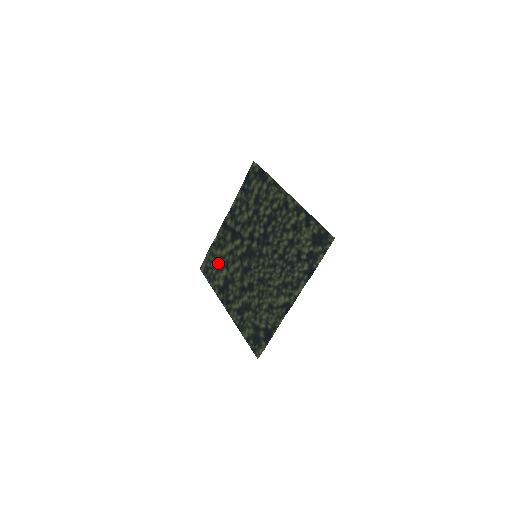
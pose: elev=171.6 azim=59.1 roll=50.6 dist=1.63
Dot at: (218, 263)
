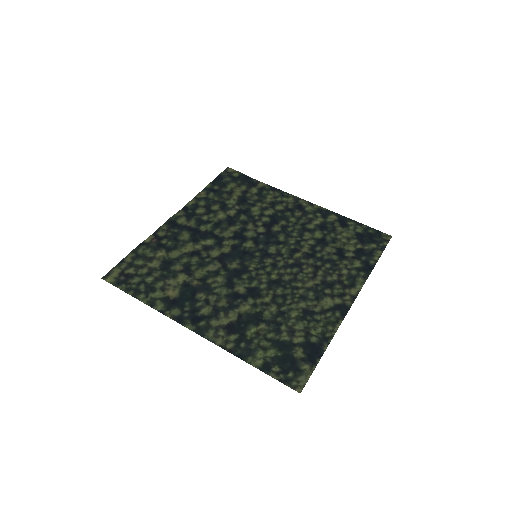
Dot at: (161, 267)
